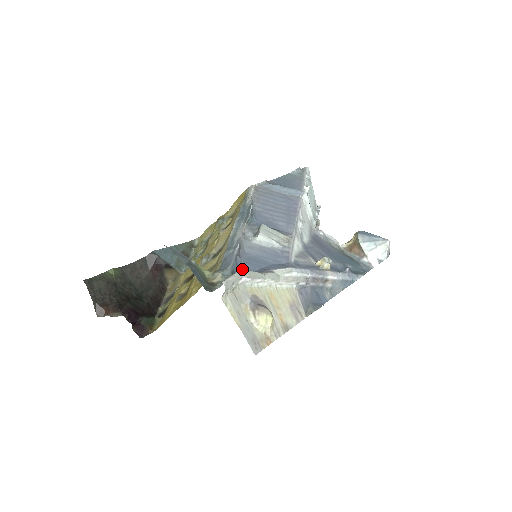
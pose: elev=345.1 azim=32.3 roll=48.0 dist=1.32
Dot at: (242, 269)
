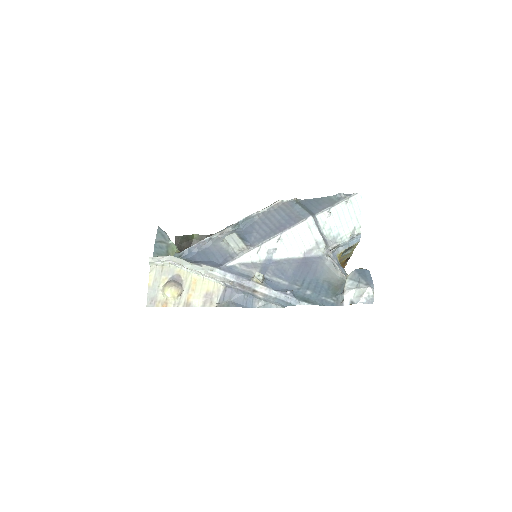
Dot at: (191, 257)
